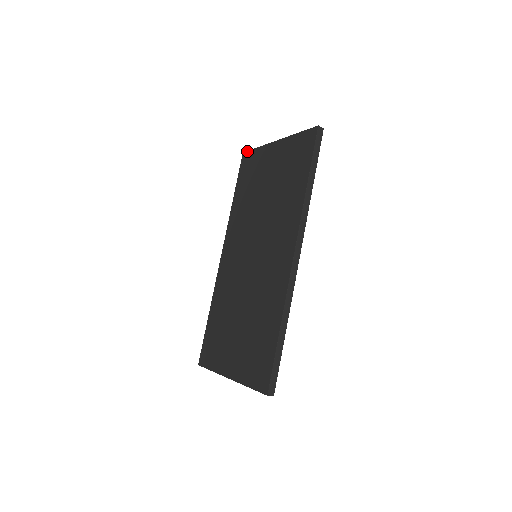
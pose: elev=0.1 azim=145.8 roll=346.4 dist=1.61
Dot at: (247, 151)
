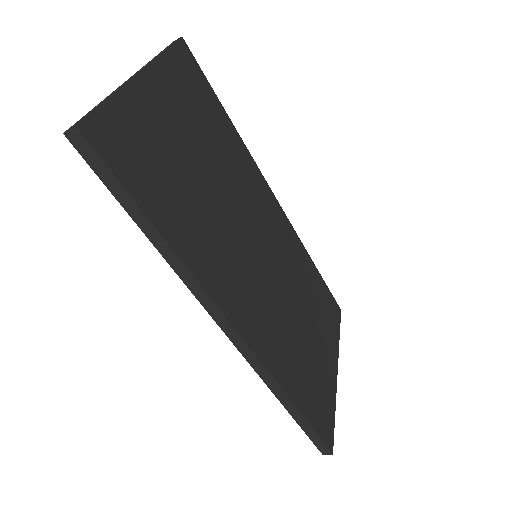
Dot at: occluded
